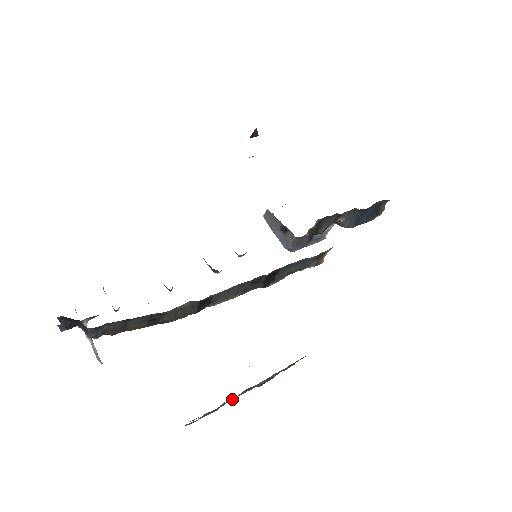
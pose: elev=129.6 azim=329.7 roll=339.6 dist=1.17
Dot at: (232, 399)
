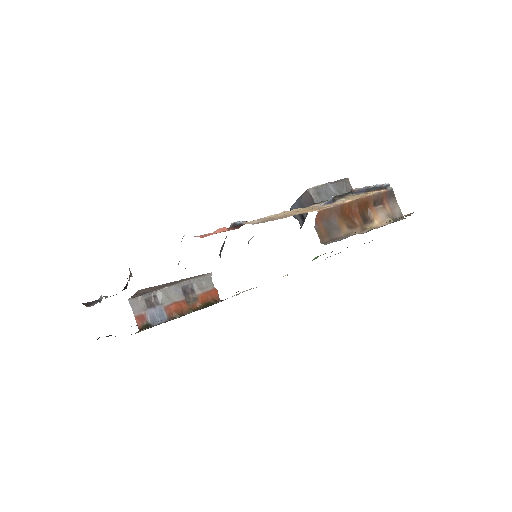
Dot at: (164, 302)
